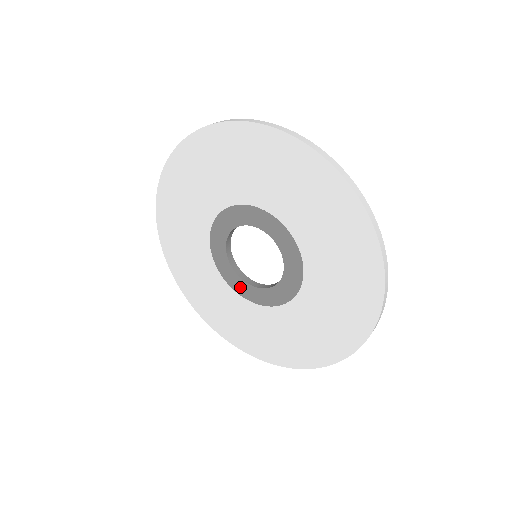
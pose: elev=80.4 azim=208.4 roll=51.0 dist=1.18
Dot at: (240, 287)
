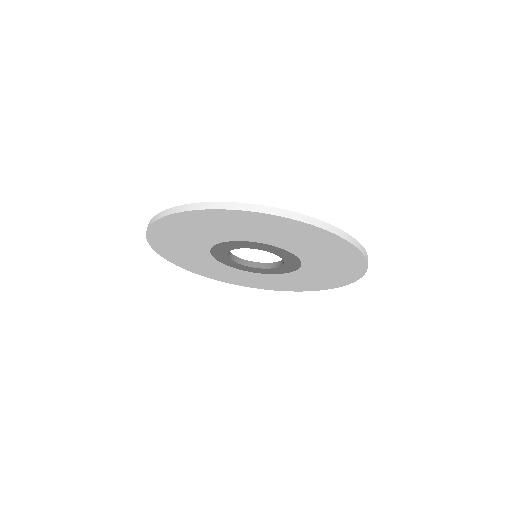
Dot at: (275, 271)
